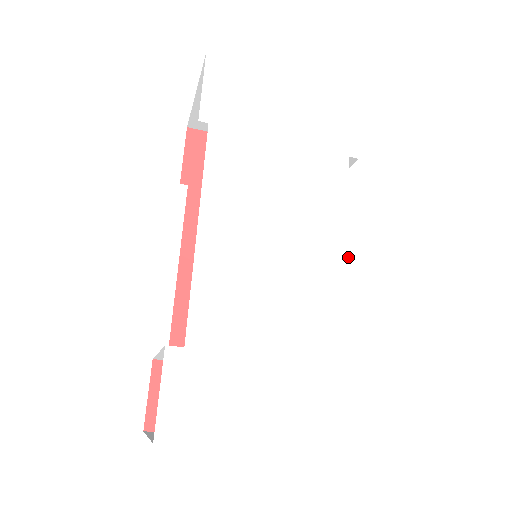
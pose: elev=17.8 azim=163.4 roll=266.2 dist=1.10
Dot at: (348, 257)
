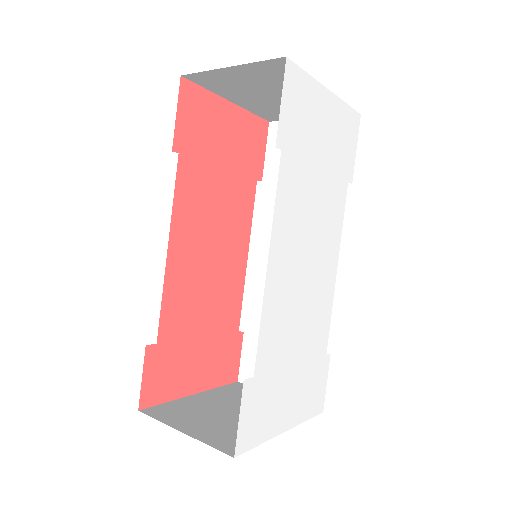
Dot at: (336, 274)
